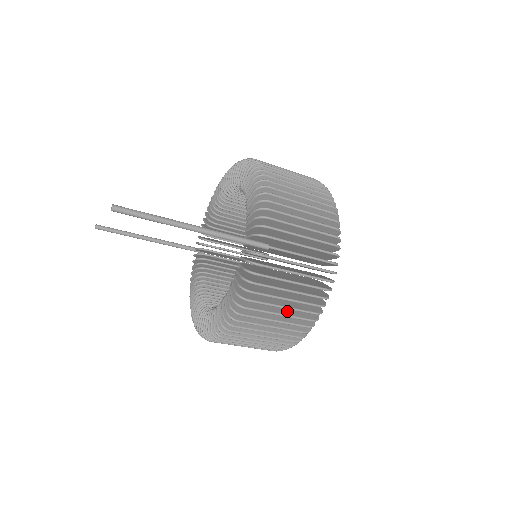
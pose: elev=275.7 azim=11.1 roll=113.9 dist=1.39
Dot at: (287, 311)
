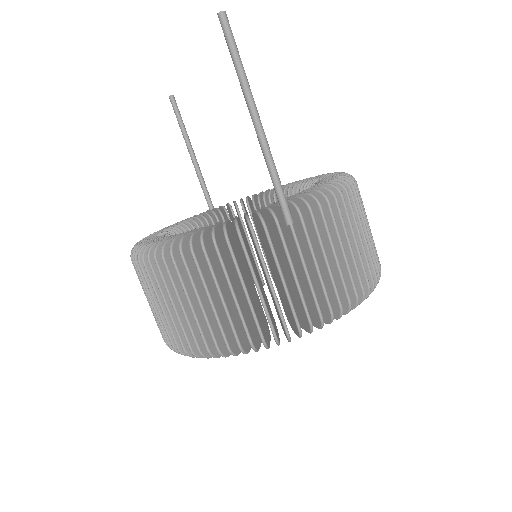
Dot at: (231, 306)
